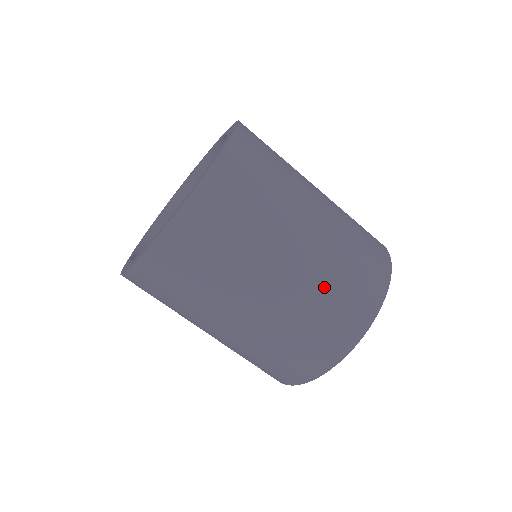
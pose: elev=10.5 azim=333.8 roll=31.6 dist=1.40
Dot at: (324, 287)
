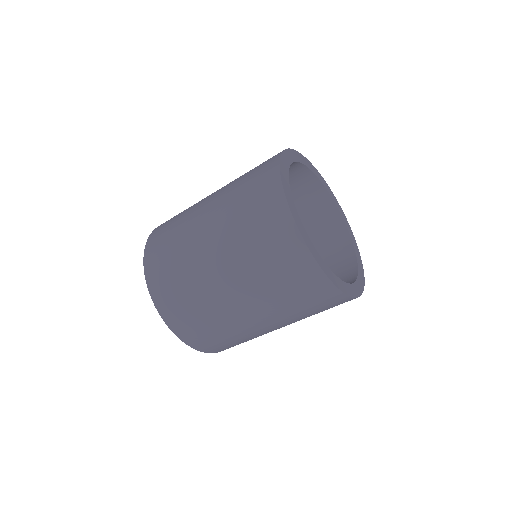
Dot at: (251, 259)
